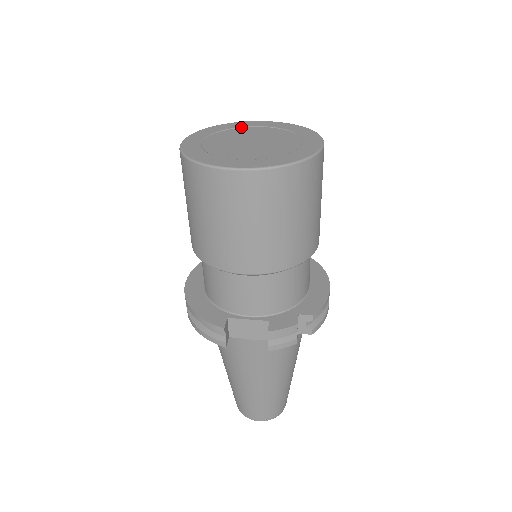
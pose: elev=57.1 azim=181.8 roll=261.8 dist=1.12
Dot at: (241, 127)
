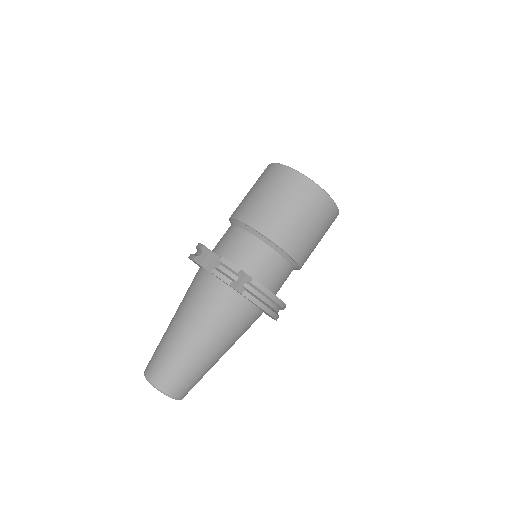
Dot at: occluded
